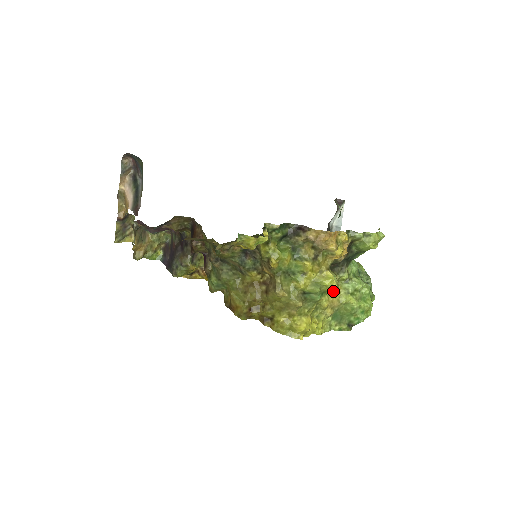
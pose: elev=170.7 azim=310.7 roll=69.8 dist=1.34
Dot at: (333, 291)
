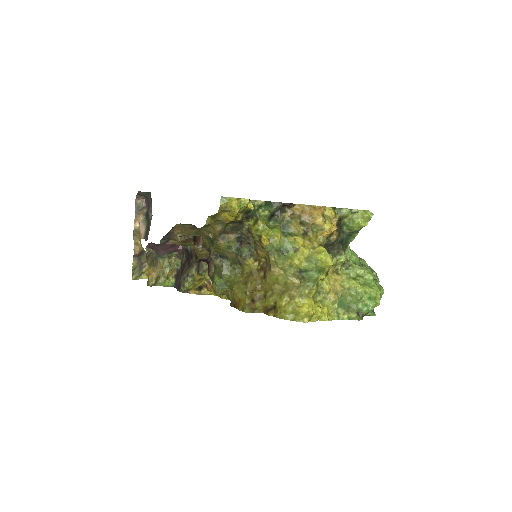
Dot at: (333, 275)
